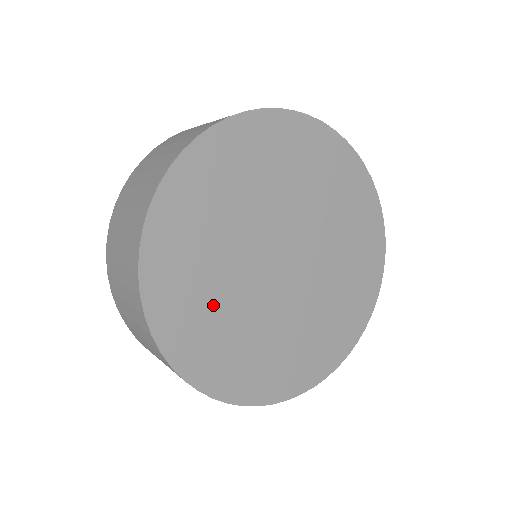
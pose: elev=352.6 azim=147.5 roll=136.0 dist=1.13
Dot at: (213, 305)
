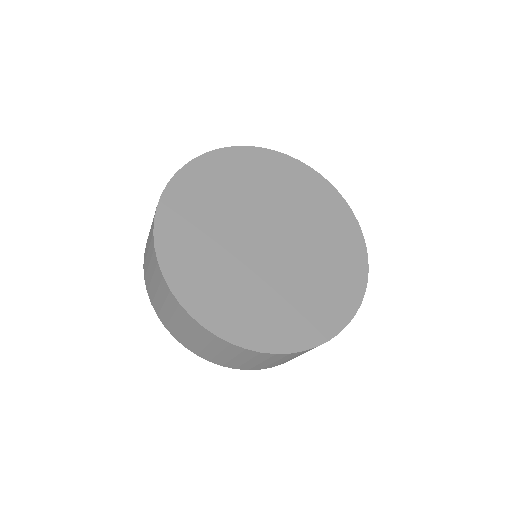
Dot at: (206, 247)
